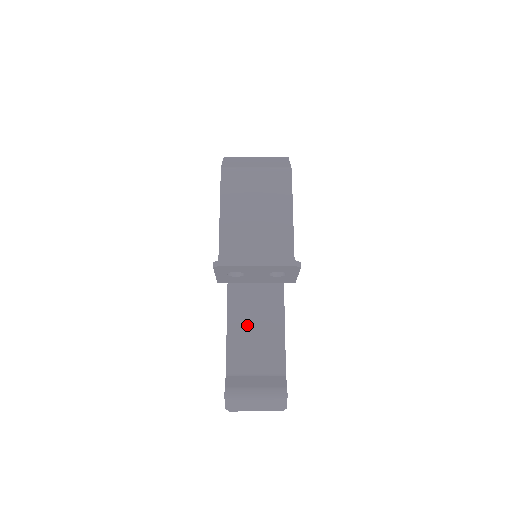
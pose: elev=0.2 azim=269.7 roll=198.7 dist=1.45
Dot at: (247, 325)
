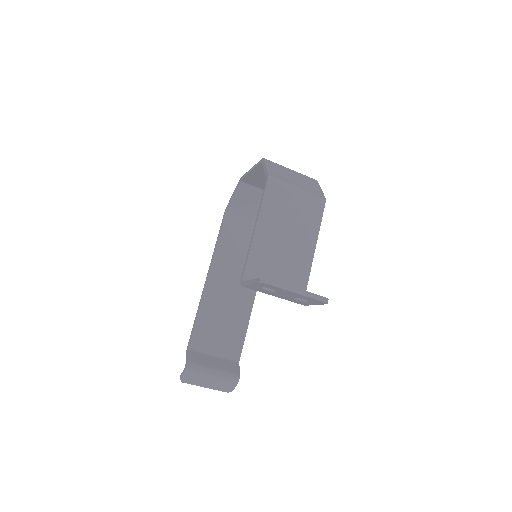
Dot at: (218, 309)
